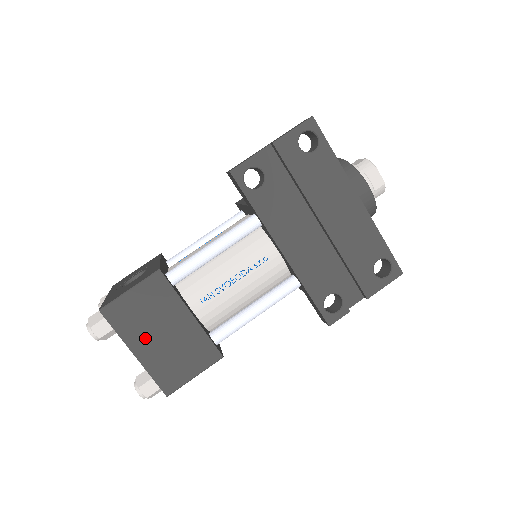
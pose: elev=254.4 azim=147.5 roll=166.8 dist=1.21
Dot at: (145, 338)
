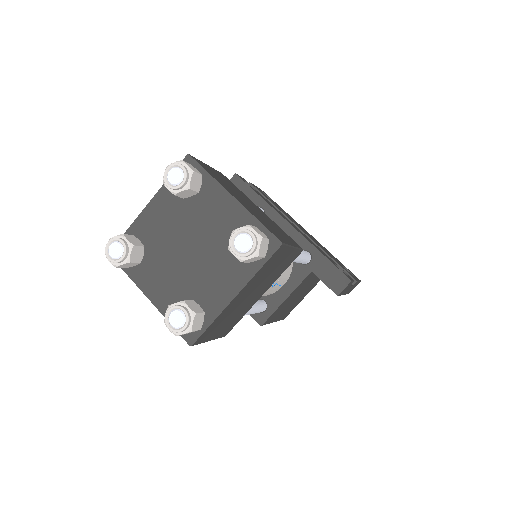
Dot at: (235, 195)
